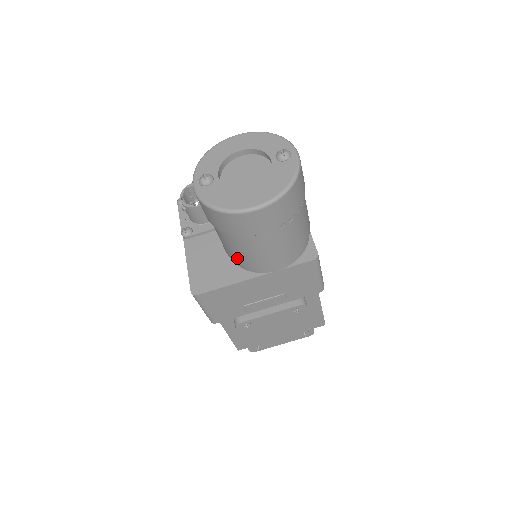
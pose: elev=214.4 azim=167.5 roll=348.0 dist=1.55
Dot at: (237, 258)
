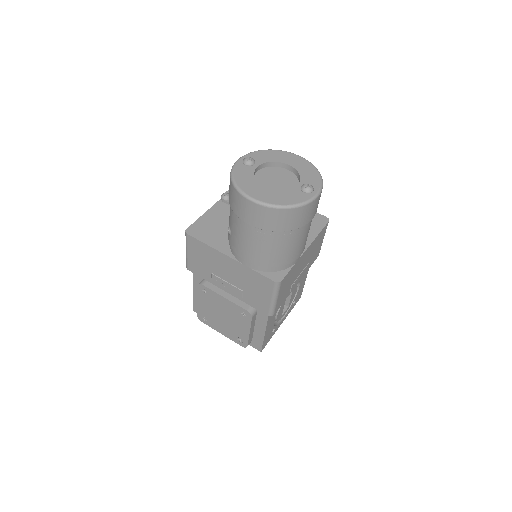
Dot at: (228, 232)
